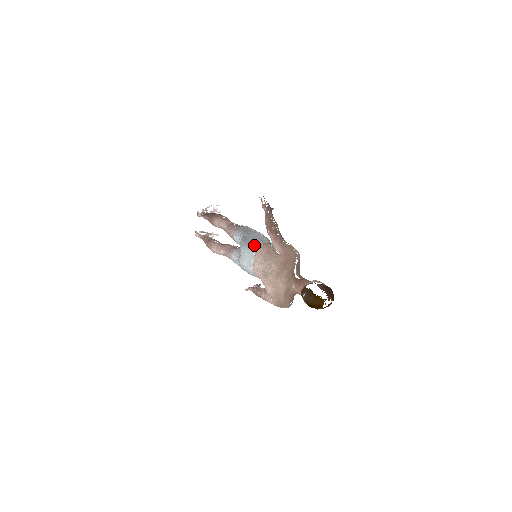
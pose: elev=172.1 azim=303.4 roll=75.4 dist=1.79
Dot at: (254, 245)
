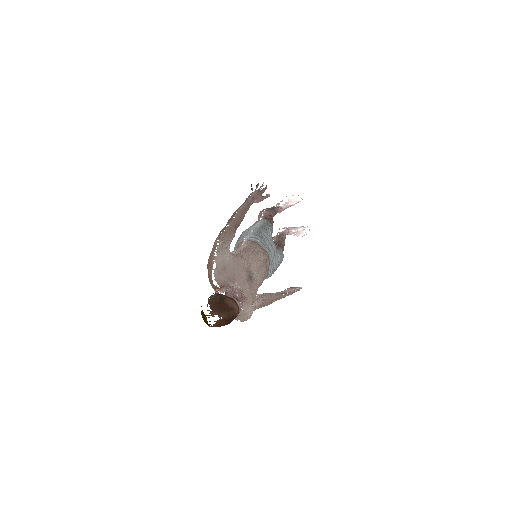
Dot at: (236, 245)
